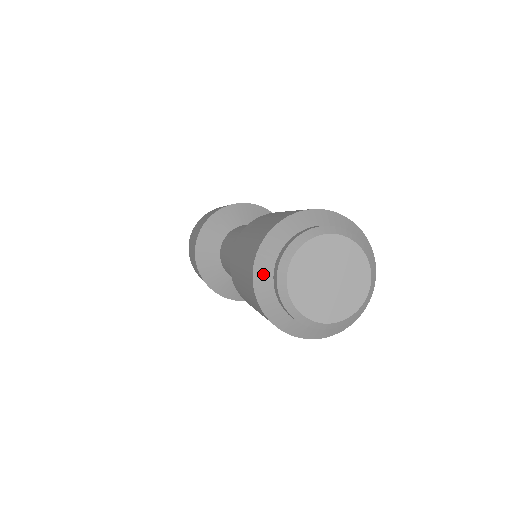
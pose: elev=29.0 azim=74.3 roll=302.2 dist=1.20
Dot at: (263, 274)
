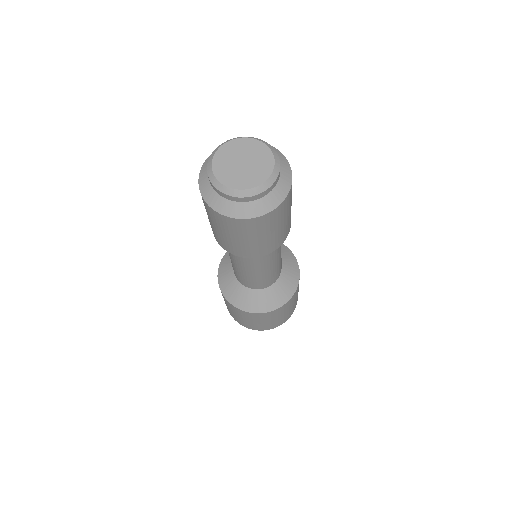
Dot at: (203, 179)
